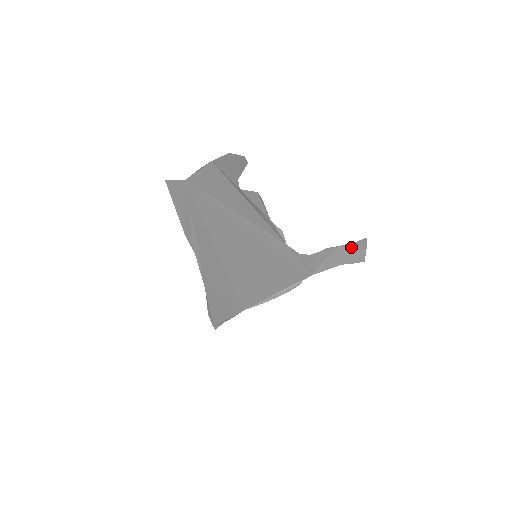
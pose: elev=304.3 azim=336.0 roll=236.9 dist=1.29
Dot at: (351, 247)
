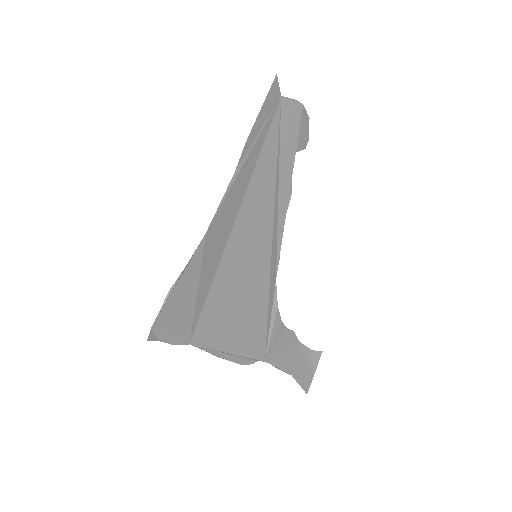
Dot at: (306, 356)
